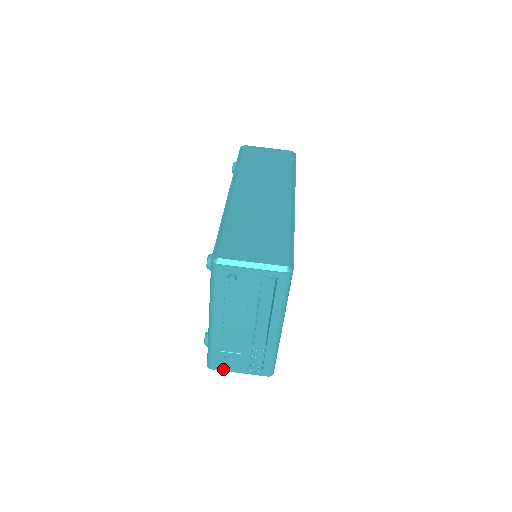
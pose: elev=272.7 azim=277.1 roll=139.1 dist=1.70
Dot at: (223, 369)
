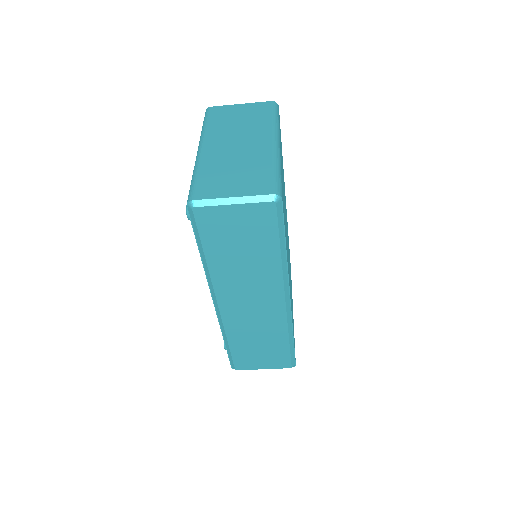
Dot at: occluded
